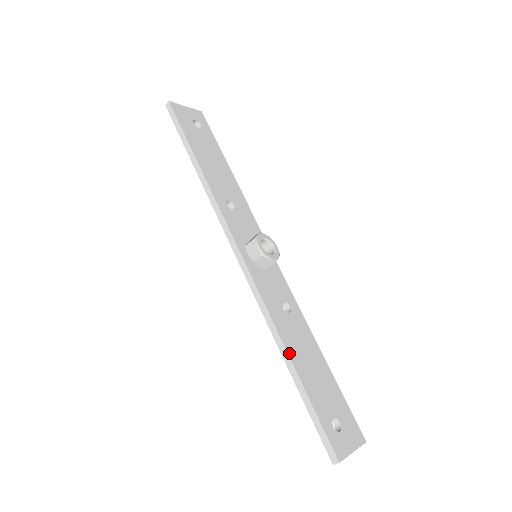
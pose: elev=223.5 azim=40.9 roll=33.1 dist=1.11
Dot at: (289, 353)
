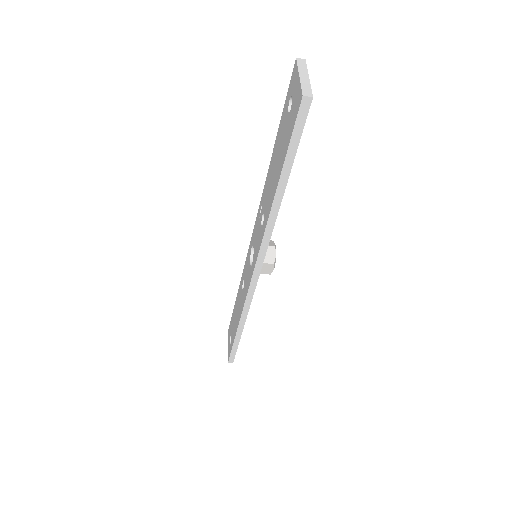
Dot at: occluded
